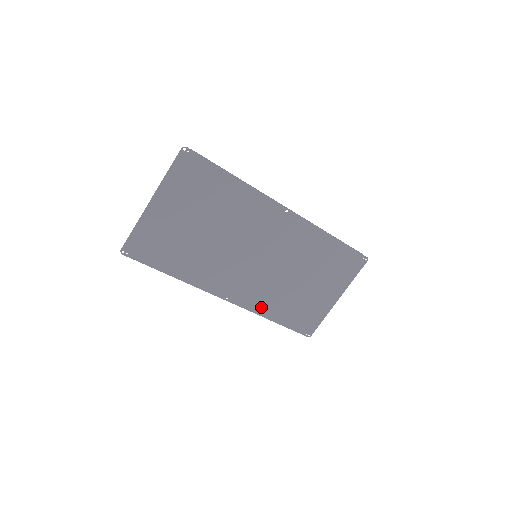
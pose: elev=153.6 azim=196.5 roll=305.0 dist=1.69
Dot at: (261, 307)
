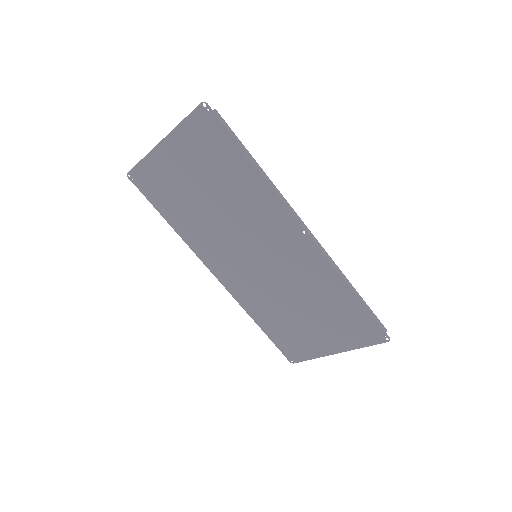
Dot at: (249, 305)
